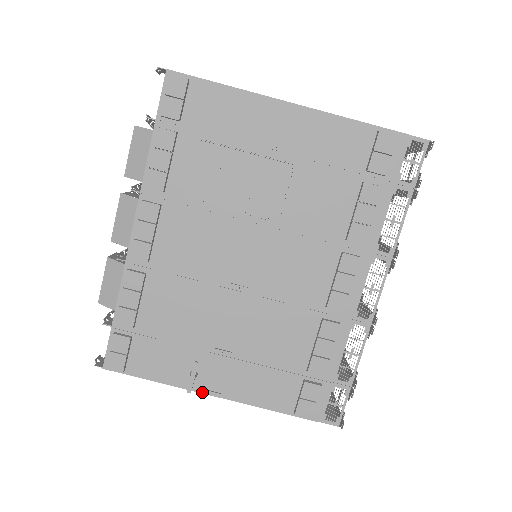
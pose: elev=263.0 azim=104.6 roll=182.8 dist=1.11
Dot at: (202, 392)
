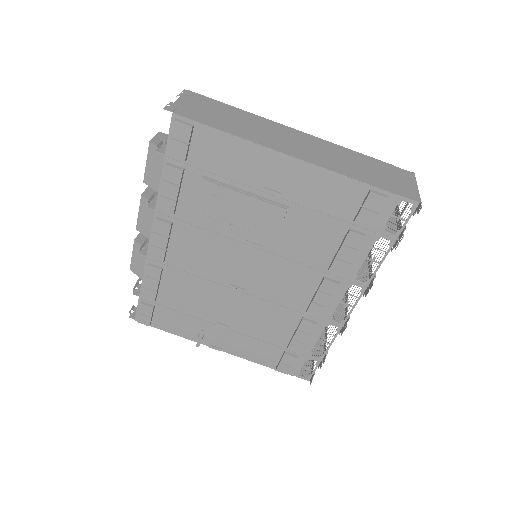
Dot at: (208, 346)
